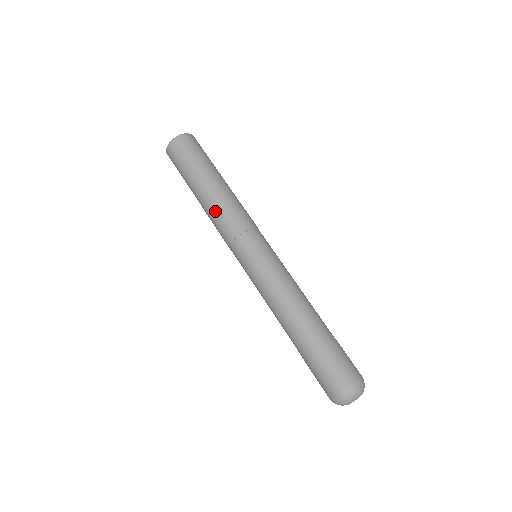
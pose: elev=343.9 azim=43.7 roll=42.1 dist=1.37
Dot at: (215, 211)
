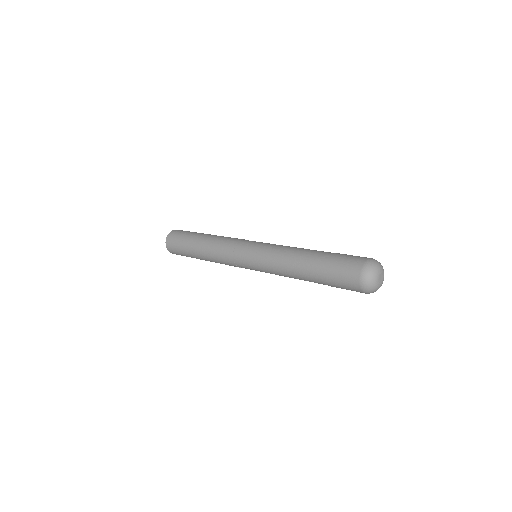
Dot at: (213, 247)
